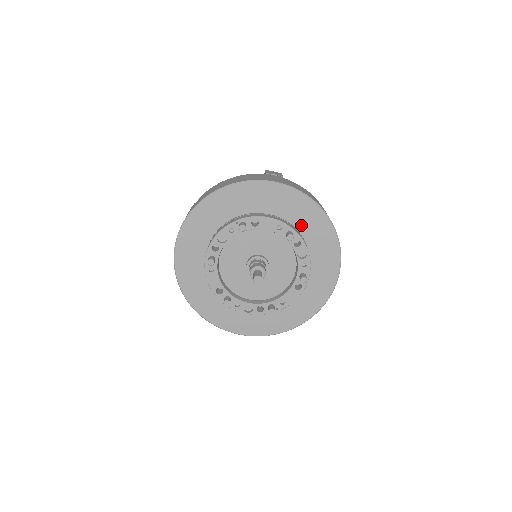
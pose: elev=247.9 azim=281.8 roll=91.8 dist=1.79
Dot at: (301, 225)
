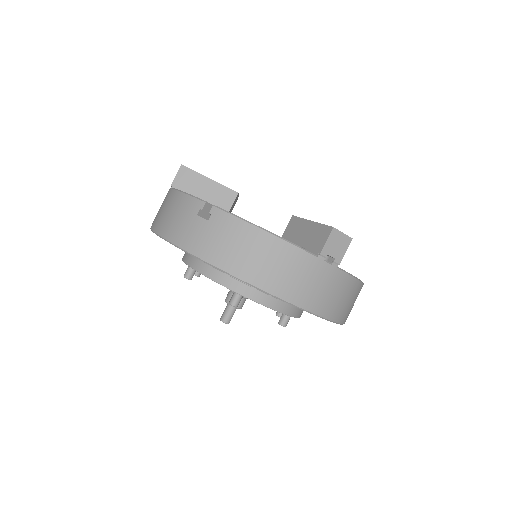
Dot at: occluded
